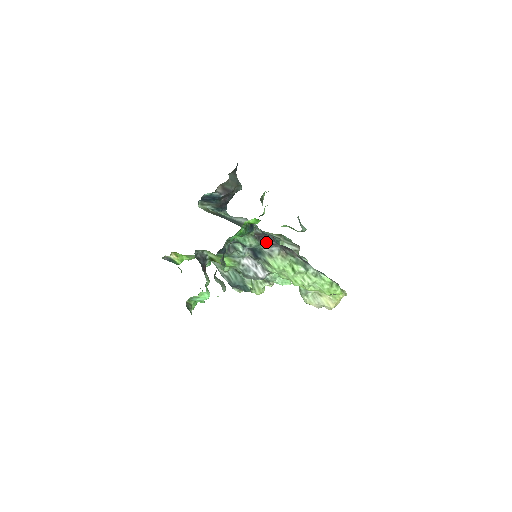
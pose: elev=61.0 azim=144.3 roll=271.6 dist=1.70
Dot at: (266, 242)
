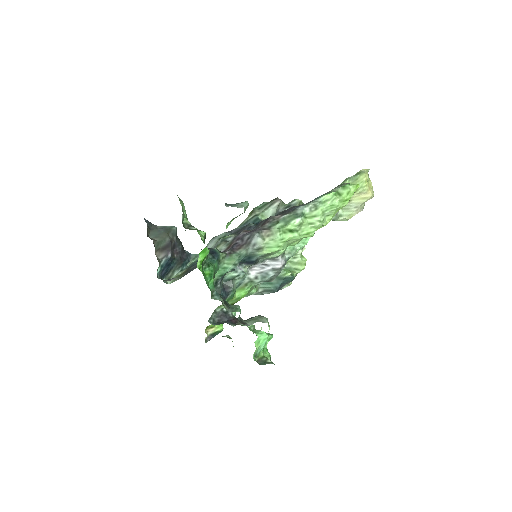
Dot at: (242, 244)
